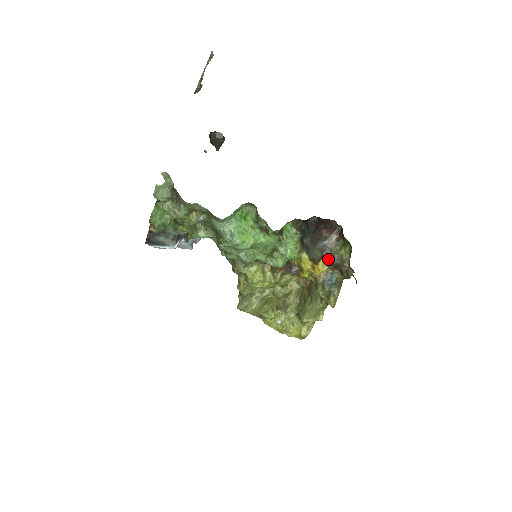
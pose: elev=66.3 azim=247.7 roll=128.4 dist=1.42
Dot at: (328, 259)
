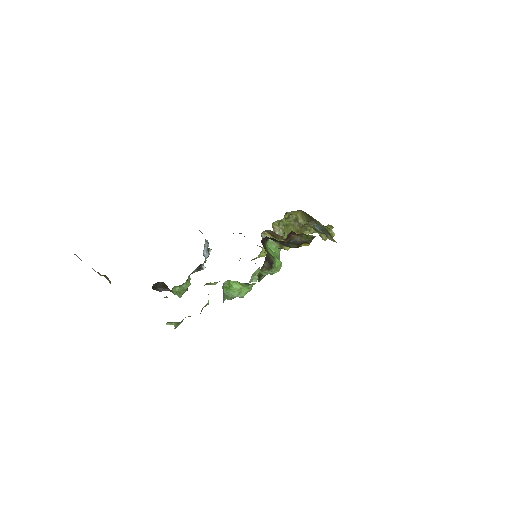
Dot at: (305, 243)
